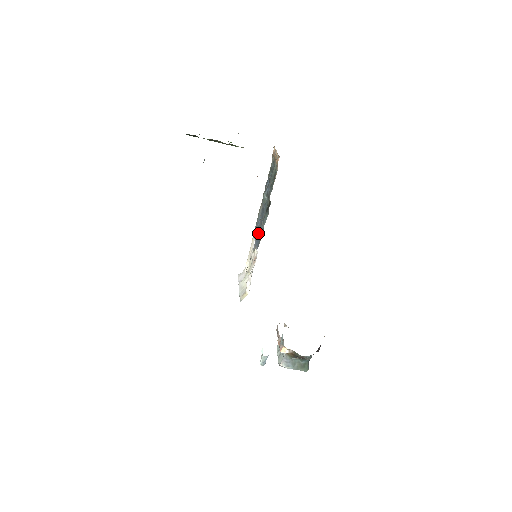
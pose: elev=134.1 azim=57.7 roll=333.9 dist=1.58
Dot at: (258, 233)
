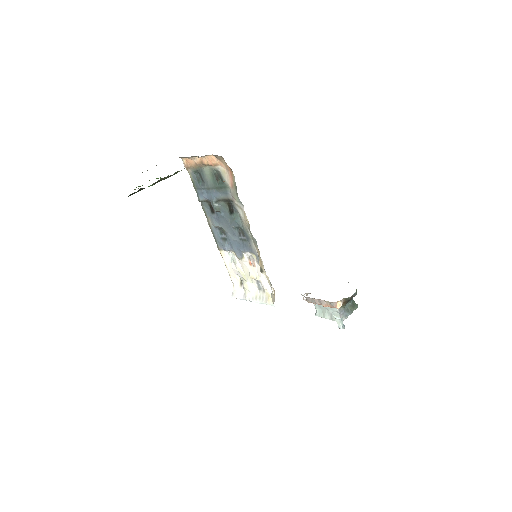
Dot at: (234, 240)
